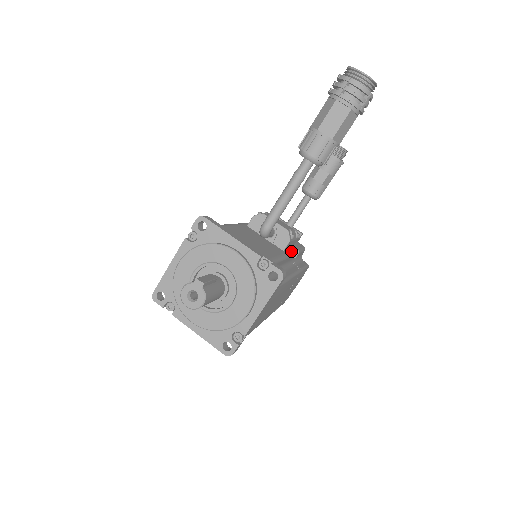
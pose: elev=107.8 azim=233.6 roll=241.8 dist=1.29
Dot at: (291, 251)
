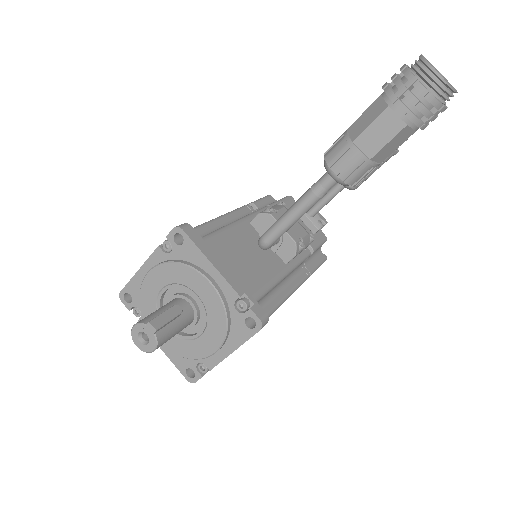
Dot at: (299, 259)
